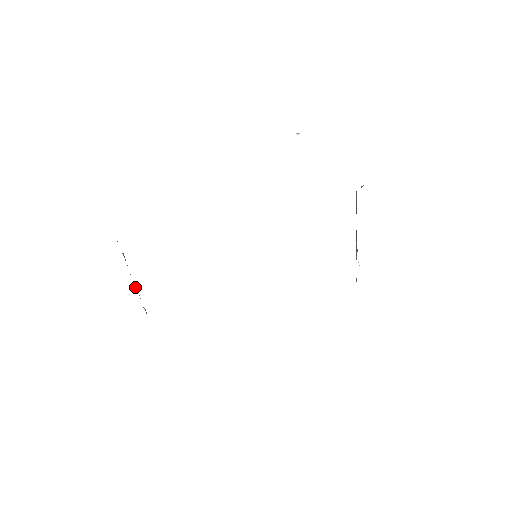
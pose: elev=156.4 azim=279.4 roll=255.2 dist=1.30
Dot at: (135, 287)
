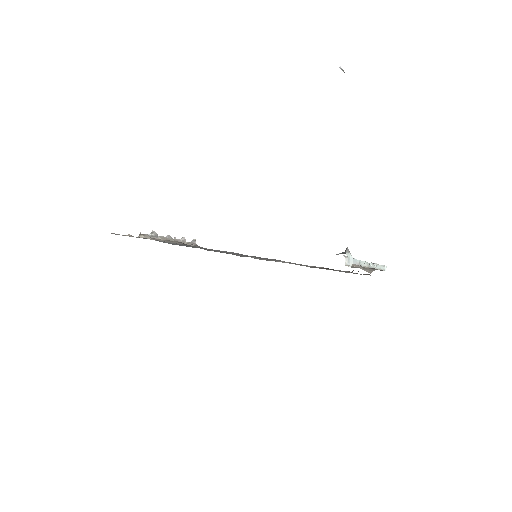
Dot at: occluded
